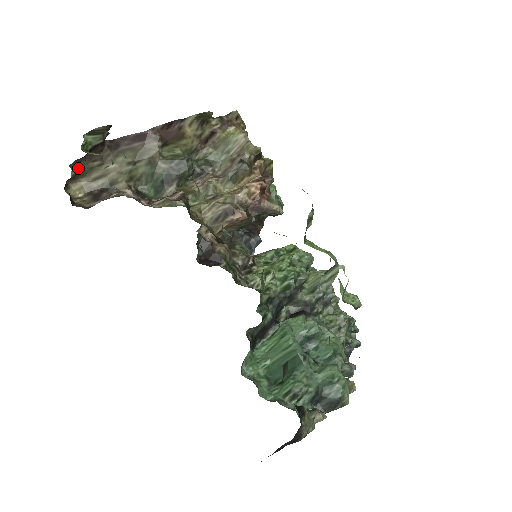
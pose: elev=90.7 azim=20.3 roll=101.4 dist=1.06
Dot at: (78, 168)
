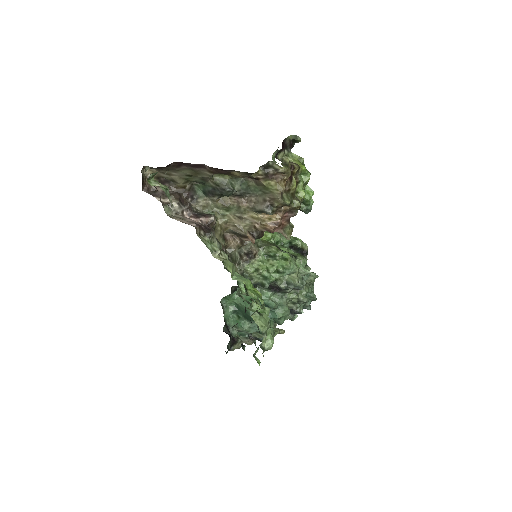
Dot at: (151, 167)
